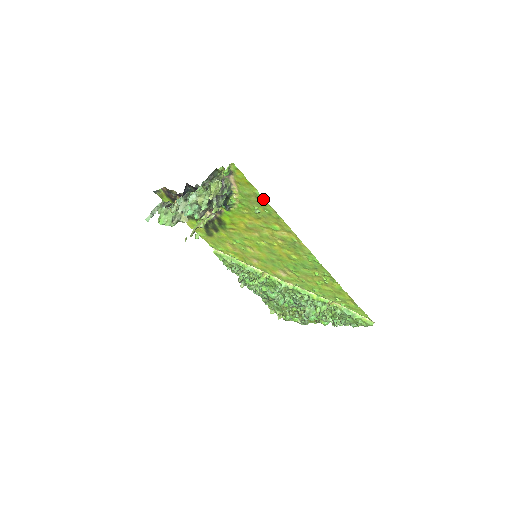
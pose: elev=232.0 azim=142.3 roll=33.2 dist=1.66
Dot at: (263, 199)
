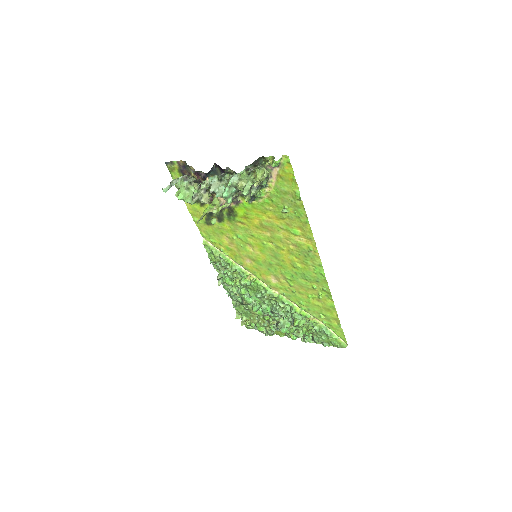
Dot at: (300, 200)
